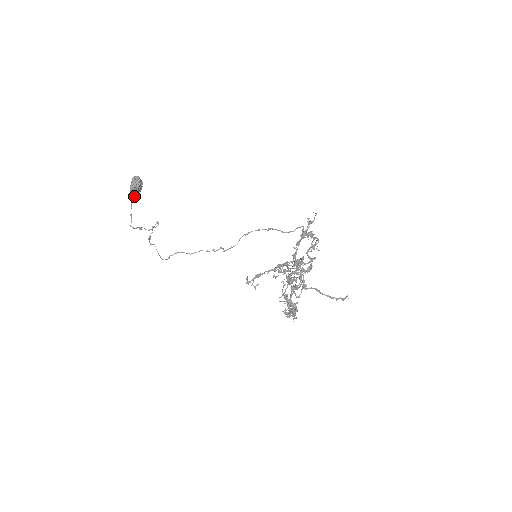
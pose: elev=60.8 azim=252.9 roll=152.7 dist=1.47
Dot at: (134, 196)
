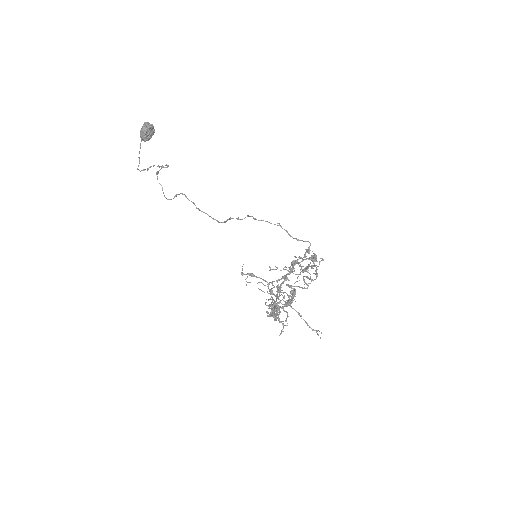
Dot at: (144, 140)
